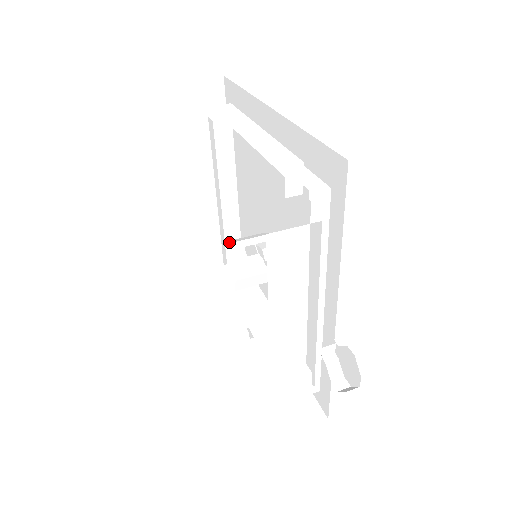
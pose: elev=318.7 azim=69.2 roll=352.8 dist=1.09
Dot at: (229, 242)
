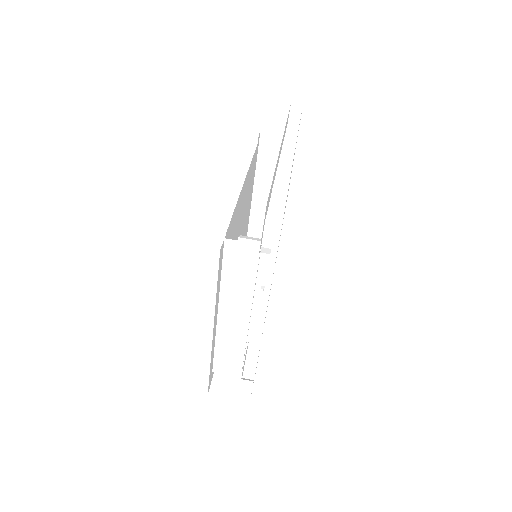
Dot at: (244, 237)
